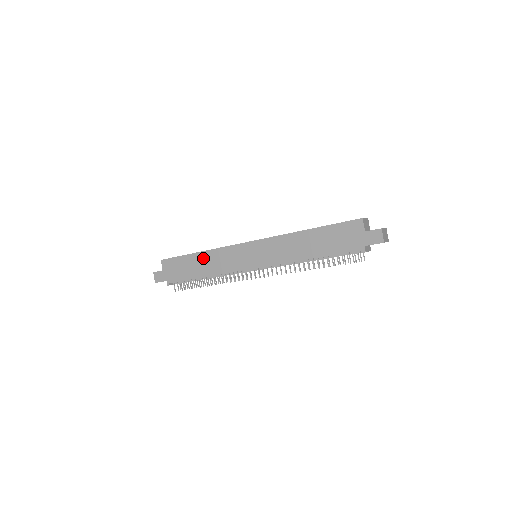
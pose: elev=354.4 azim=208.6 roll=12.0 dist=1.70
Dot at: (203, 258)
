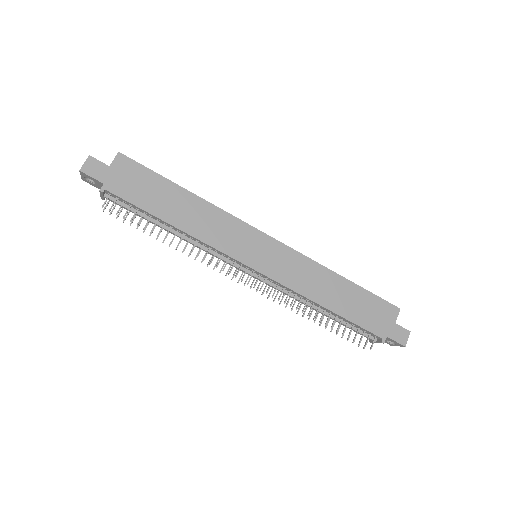
Dot at: (191, 203)
